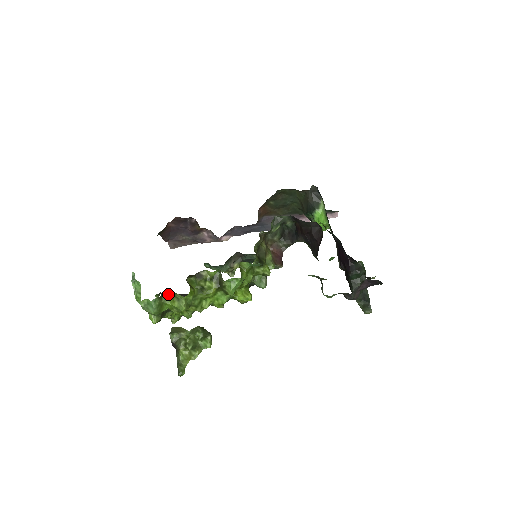
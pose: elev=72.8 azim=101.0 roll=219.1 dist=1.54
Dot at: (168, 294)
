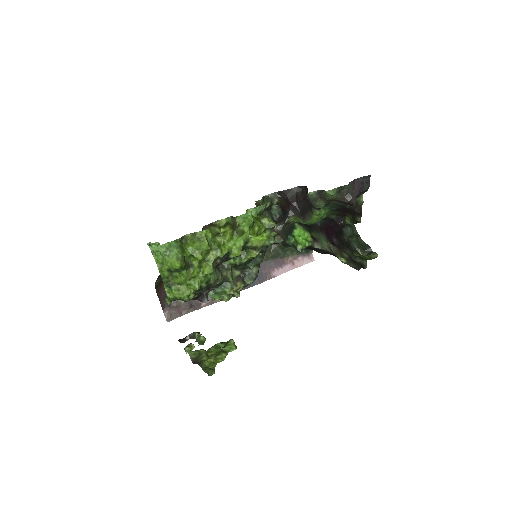
Dot at: (187, 241)
